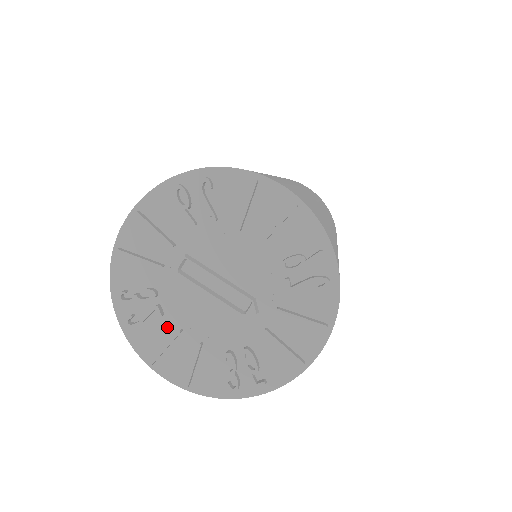
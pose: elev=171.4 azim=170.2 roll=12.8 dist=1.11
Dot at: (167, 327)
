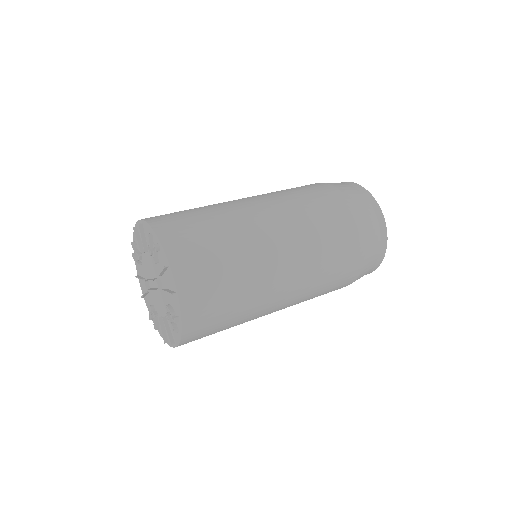
Dot at: occluded
